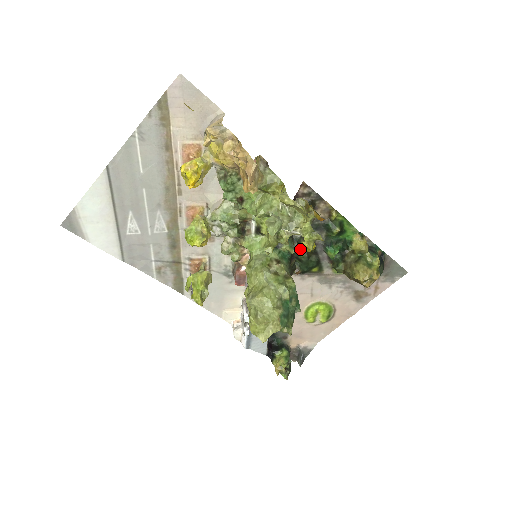
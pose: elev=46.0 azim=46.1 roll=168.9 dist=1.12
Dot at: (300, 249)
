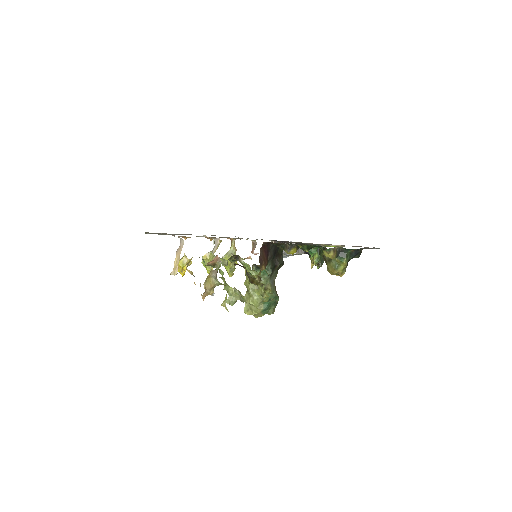
Dot at: occluded
